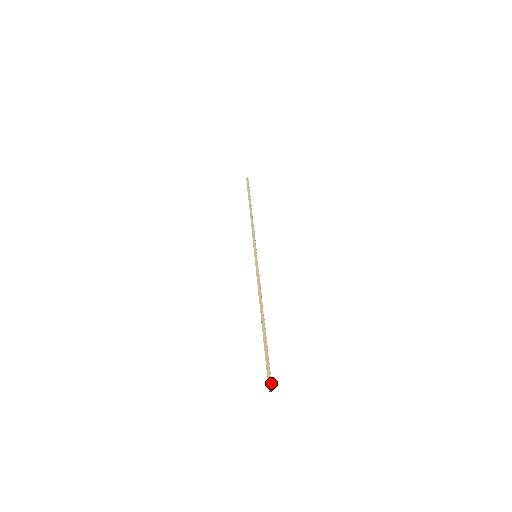
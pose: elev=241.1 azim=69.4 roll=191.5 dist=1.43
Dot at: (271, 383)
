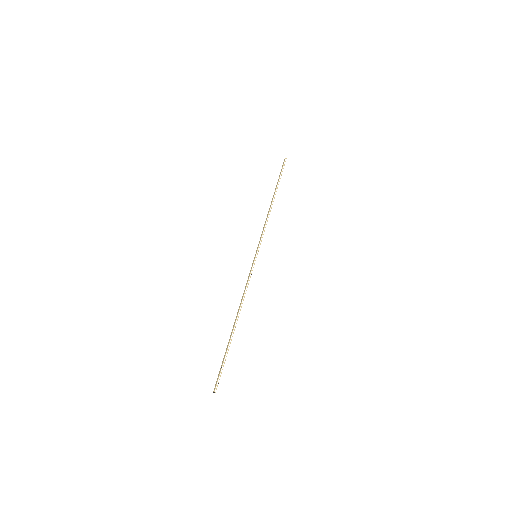
Dot at: (216, 386)
